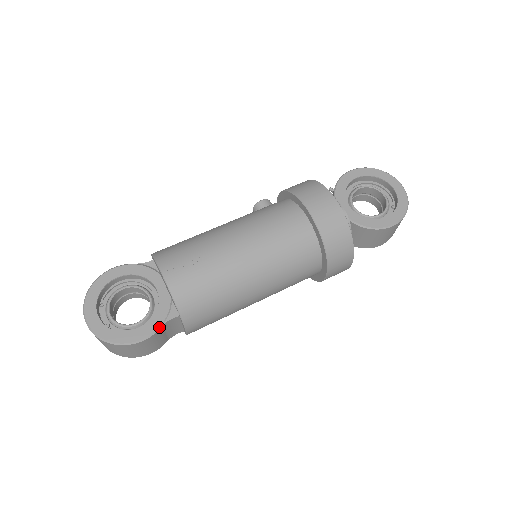
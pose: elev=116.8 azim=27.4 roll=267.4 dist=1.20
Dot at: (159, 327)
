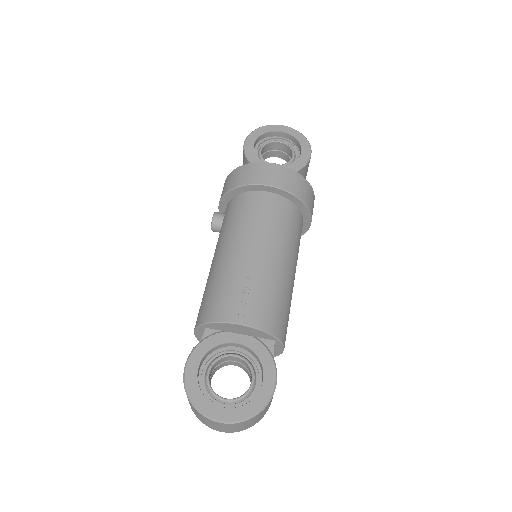
Dot at: (274, 363)
